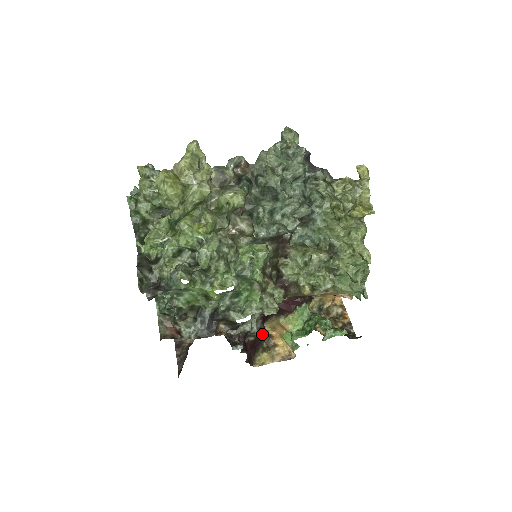
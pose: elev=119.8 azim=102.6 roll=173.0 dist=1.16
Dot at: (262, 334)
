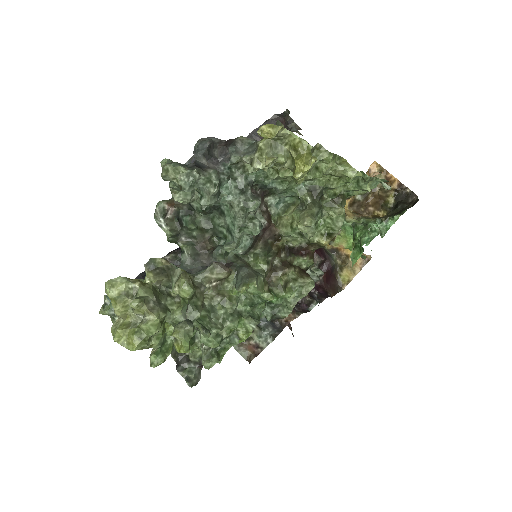
Dot at: (328, 262)
